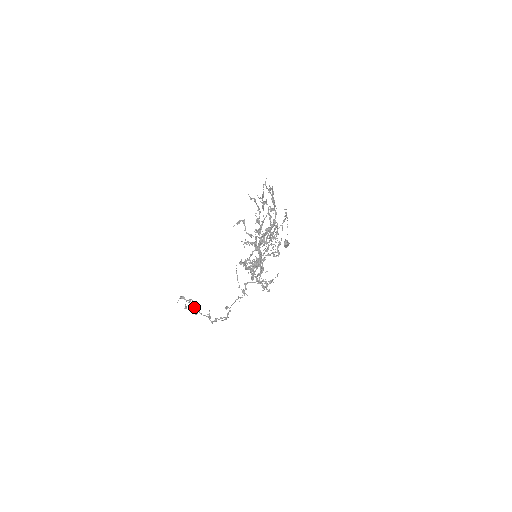
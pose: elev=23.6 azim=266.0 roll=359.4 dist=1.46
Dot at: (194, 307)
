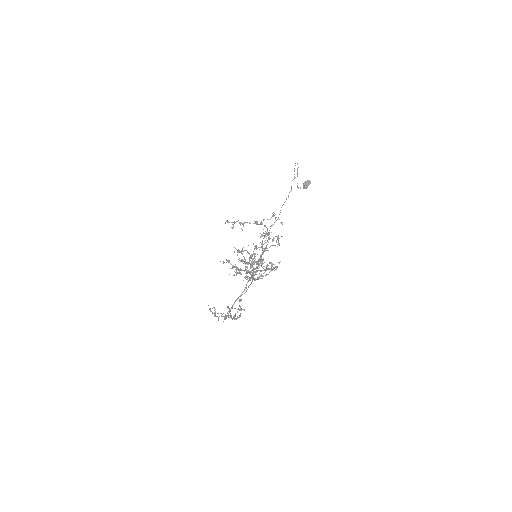
Dot at: (240, 223)
